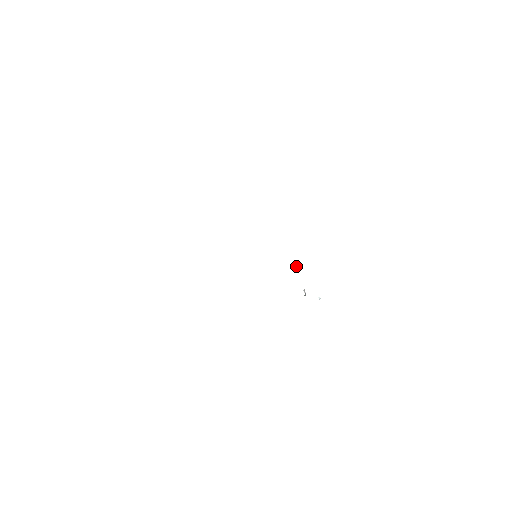
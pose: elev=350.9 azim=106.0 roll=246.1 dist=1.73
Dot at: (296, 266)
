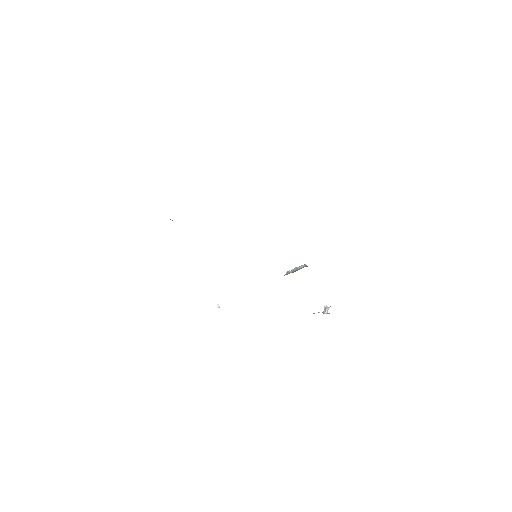
Dot at: (296, 270)
